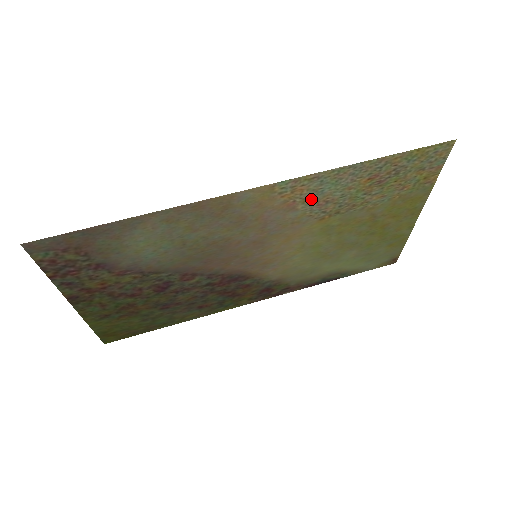
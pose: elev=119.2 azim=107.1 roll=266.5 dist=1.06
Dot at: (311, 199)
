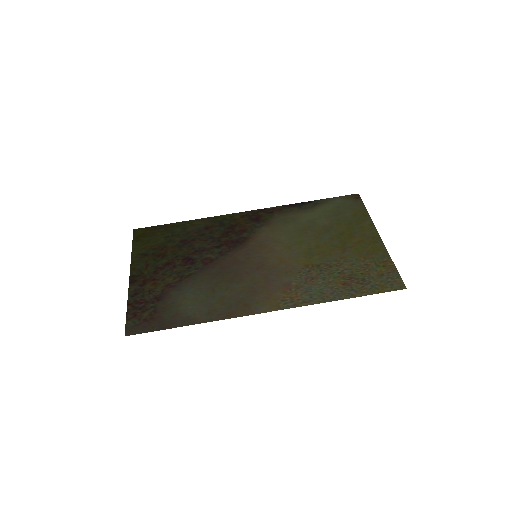
Dot at: (302, 286)
